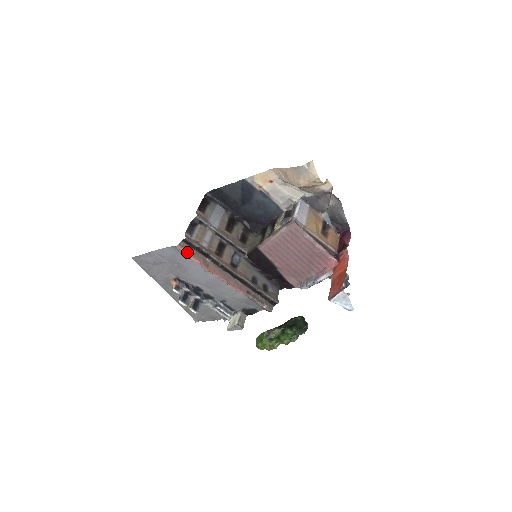
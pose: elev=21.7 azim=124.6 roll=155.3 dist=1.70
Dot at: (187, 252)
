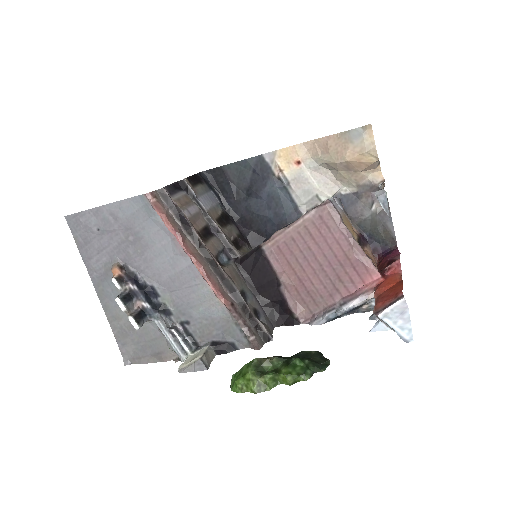
Dot at: (159, 208)
